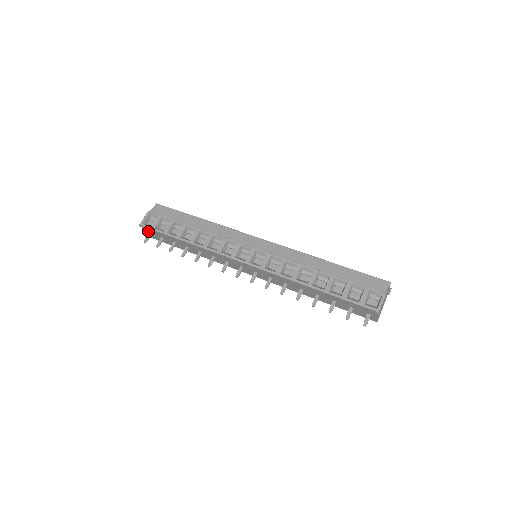
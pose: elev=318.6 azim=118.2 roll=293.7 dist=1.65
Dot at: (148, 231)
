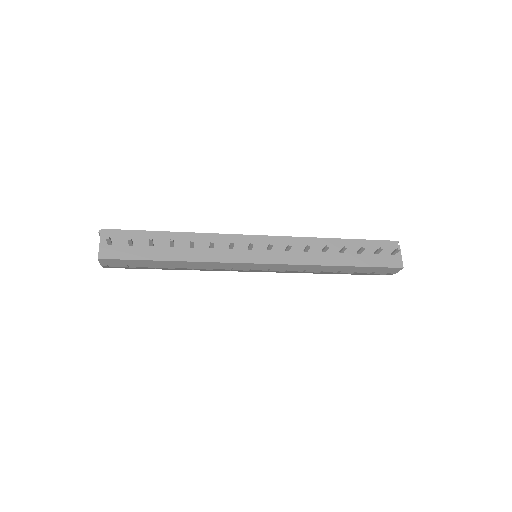
Dot at: occluded
